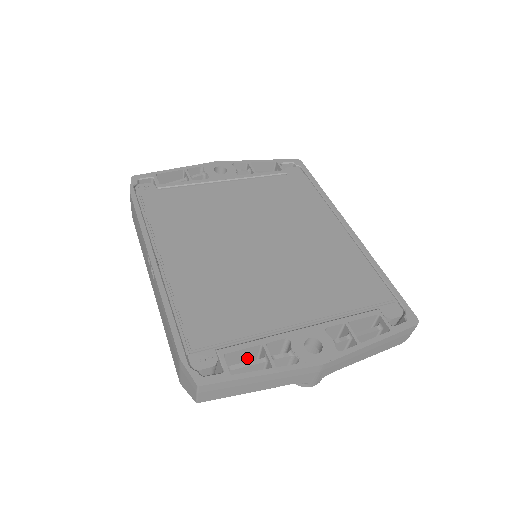
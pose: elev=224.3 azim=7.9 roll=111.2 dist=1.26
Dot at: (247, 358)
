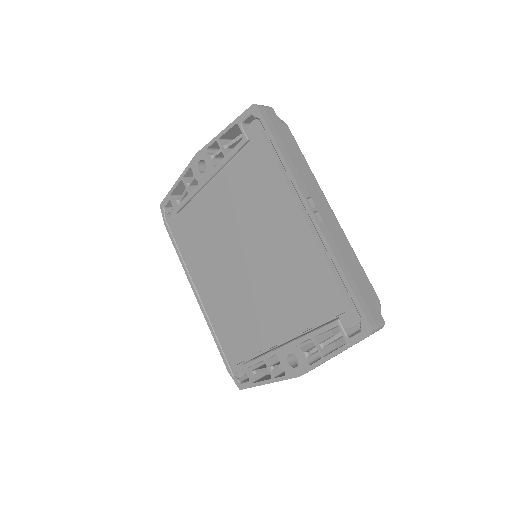
Dot at: occluded
